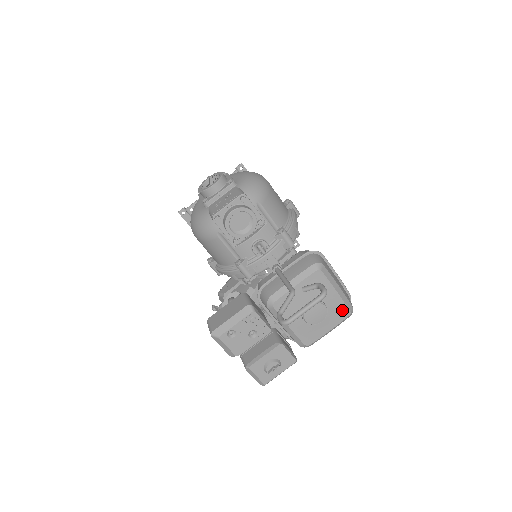
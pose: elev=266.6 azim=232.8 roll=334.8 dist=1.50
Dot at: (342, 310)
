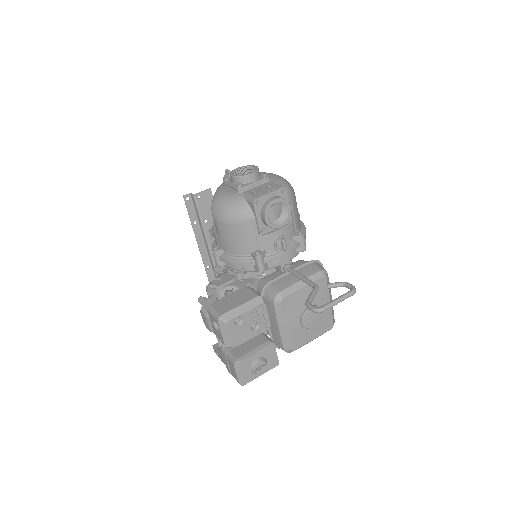
Dot at: (328, 321)
